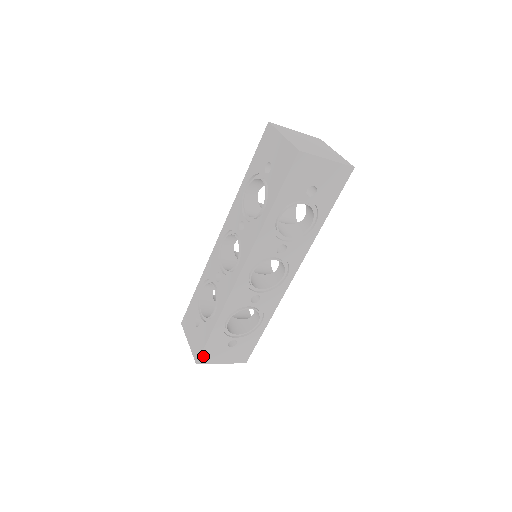
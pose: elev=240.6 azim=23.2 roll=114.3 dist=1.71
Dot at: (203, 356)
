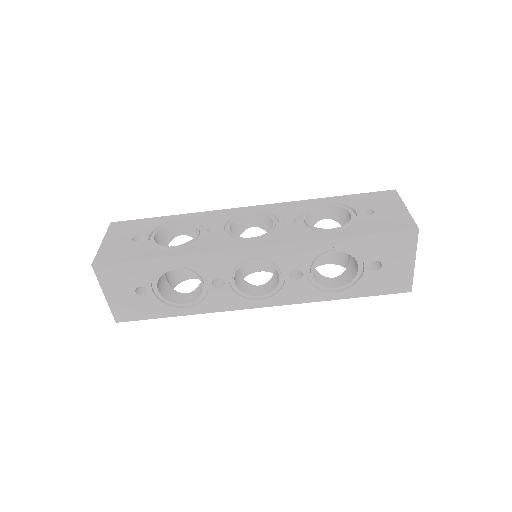
Dot at: (108, 267)
